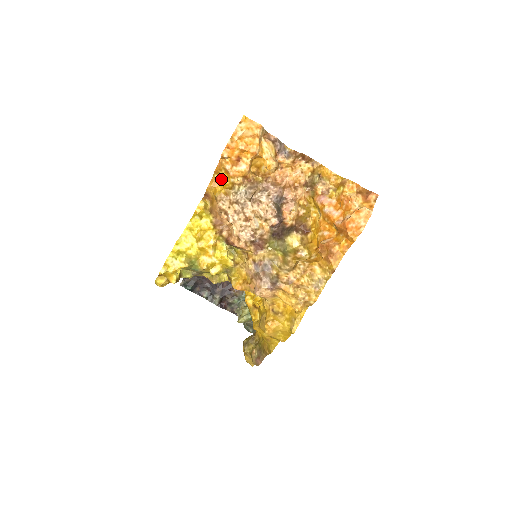
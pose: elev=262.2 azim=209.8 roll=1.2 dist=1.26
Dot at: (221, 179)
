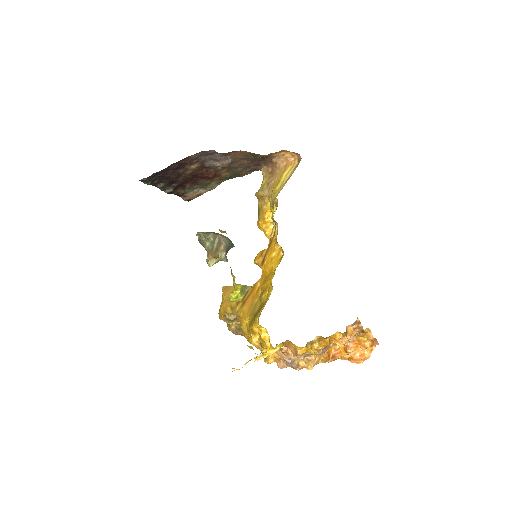
Dot at: (309, 348)
